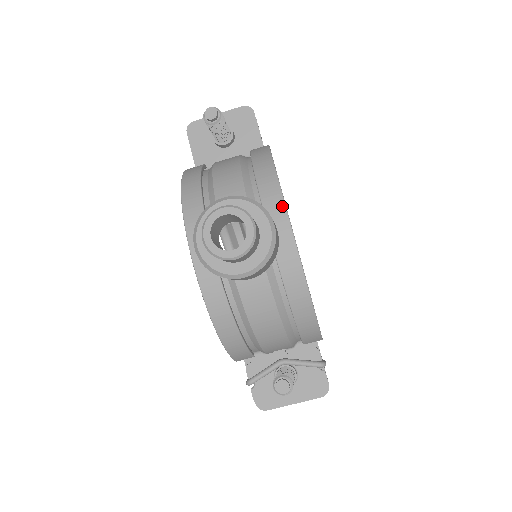
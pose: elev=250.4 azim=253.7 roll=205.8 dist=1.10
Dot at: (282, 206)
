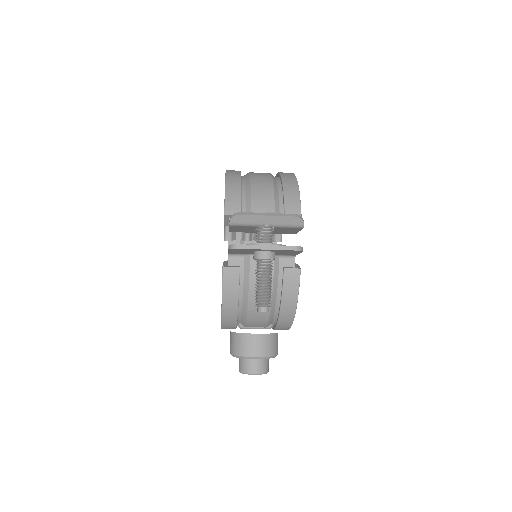
Dot at: occluded
